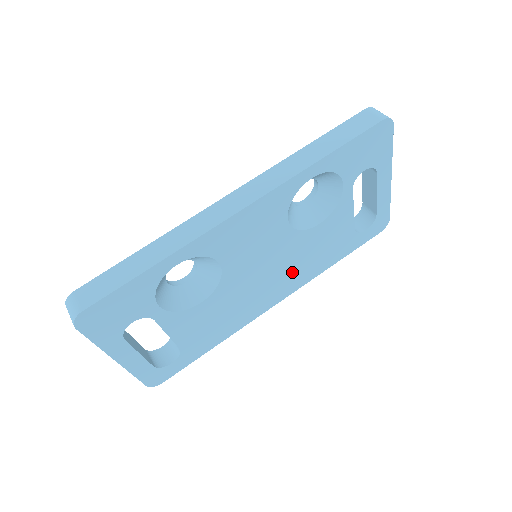
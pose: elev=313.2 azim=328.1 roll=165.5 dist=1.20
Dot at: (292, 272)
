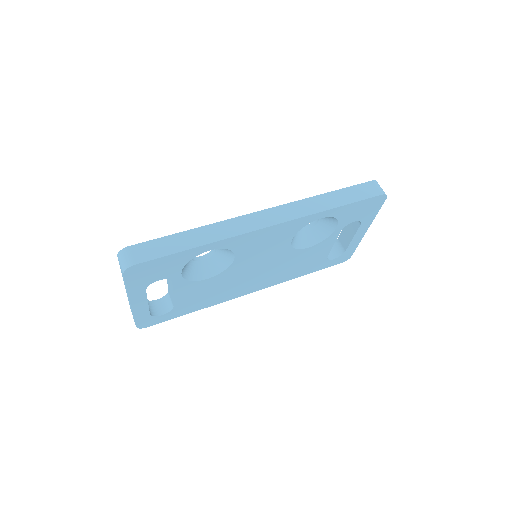
Dot at: (274, 274)
